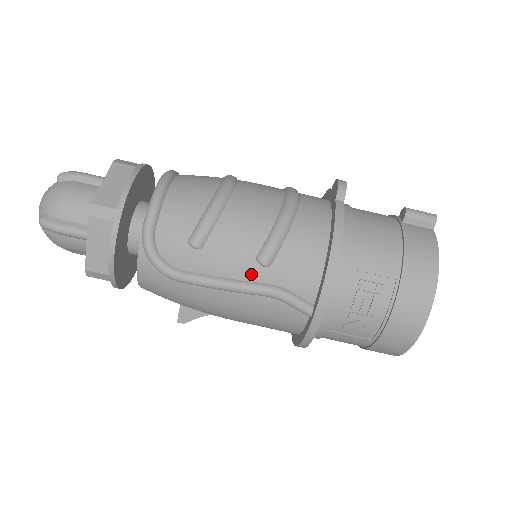
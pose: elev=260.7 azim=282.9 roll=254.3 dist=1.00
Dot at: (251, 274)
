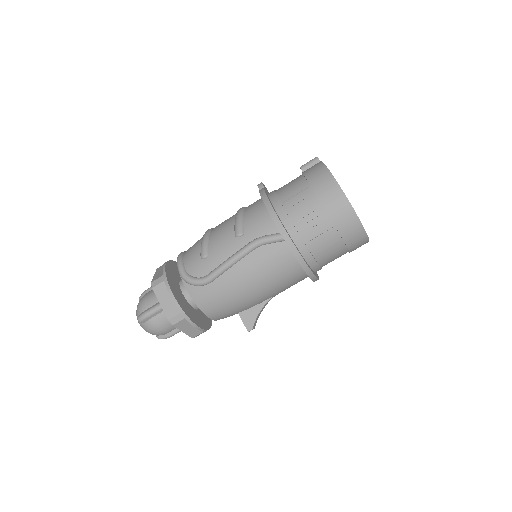
Dot at: (238, 245)
